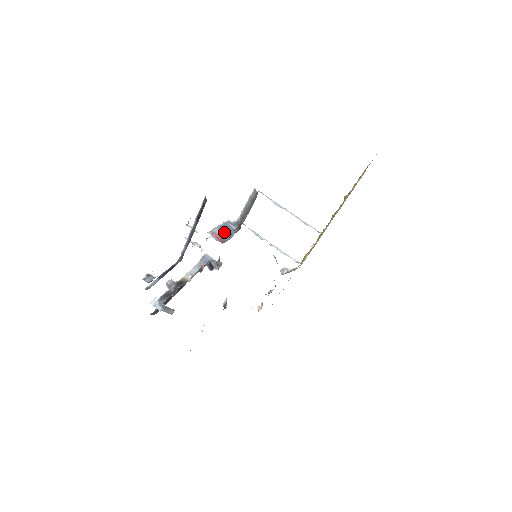
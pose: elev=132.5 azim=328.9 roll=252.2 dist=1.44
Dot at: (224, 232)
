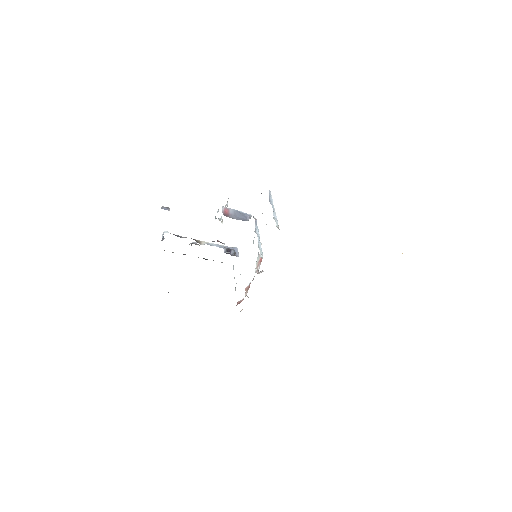
Dot at: (236, 214)
